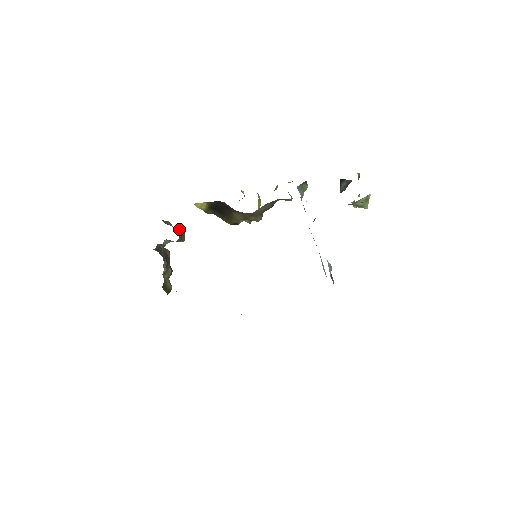
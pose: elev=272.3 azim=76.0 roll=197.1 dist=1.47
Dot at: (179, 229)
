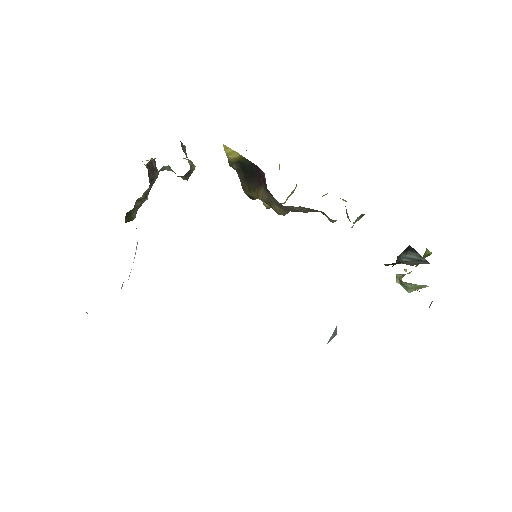
Dot at: (191, 164)
